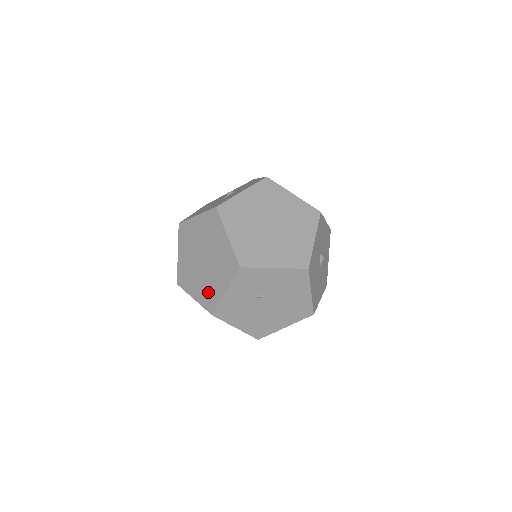
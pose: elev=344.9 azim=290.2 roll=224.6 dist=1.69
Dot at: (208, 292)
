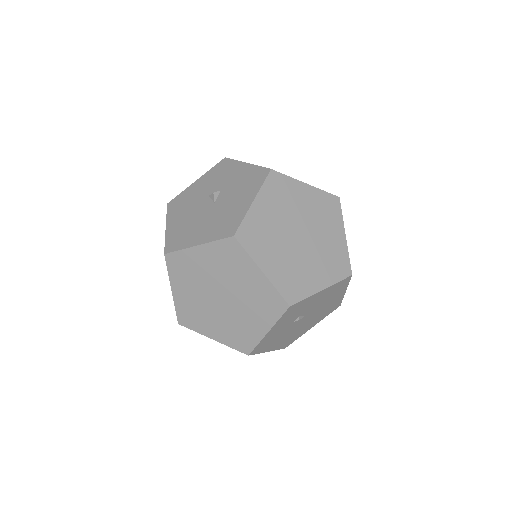
Dot at: (238, 333)
